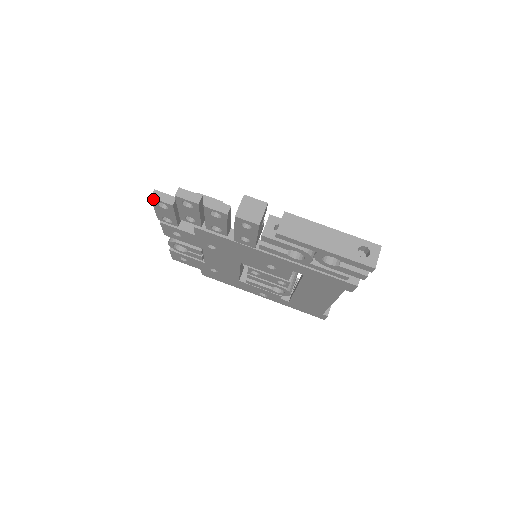
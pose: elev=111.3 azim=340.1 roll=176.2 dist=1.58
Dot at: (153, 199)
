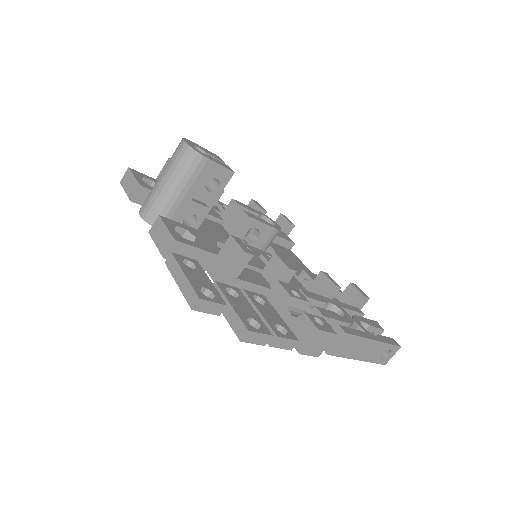
Dot at: (194, 308)
